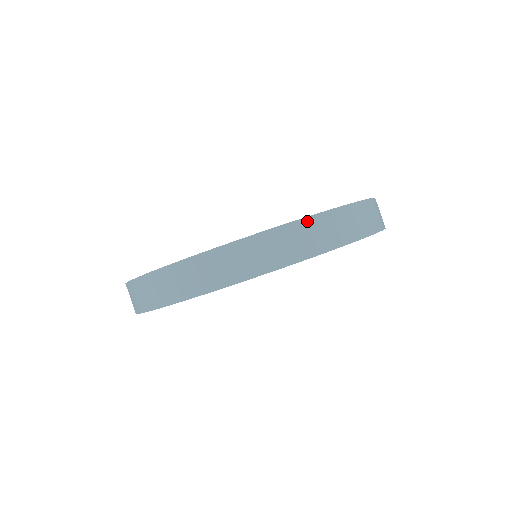
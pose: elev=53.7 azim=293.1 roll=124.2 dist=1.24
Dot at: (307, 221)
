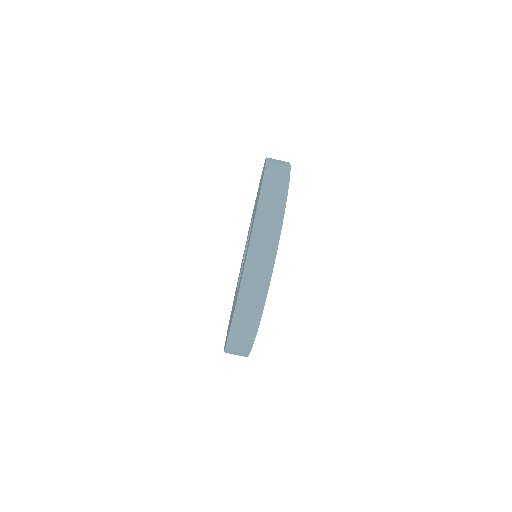
Dot at: (243, 285)
